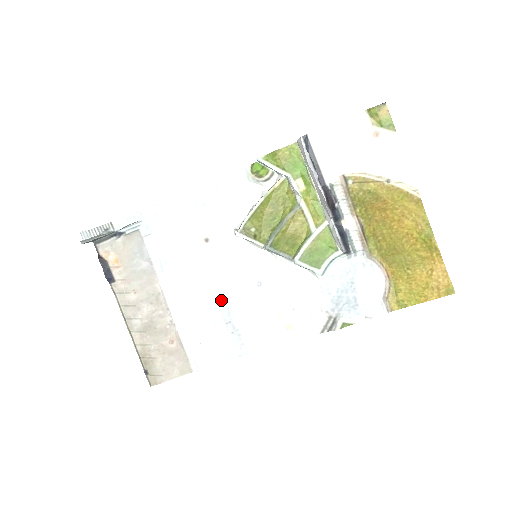
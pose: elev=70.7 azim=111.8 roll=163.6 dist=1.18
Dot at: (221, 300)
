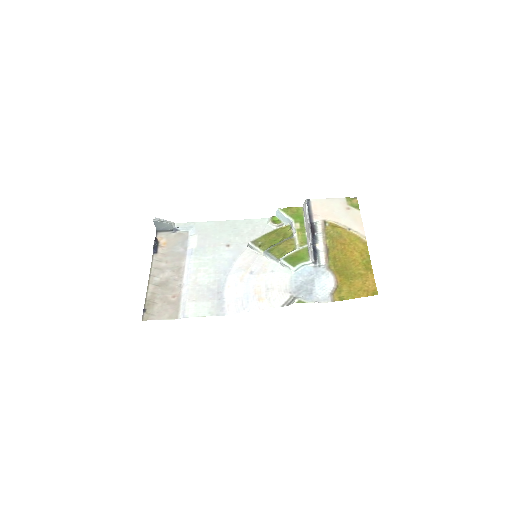
Dot at: (221, 279)
